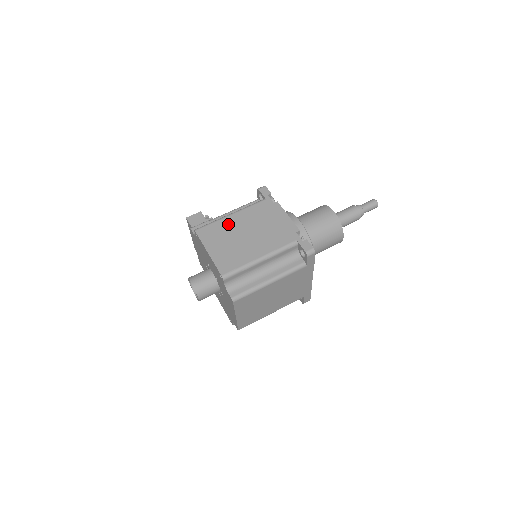
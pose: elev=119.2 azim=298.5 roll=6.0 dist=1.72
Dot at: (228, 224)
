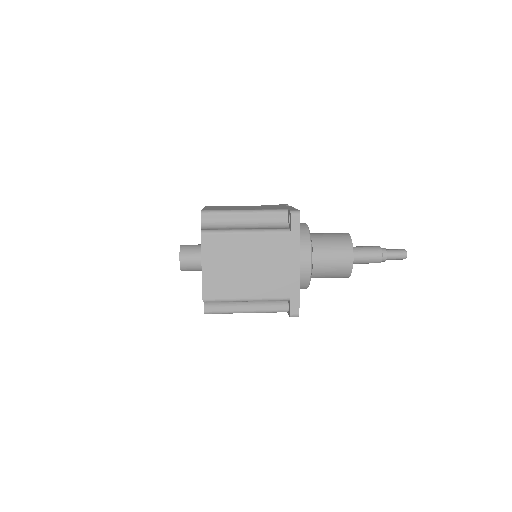
Dot at: (236, 206)
